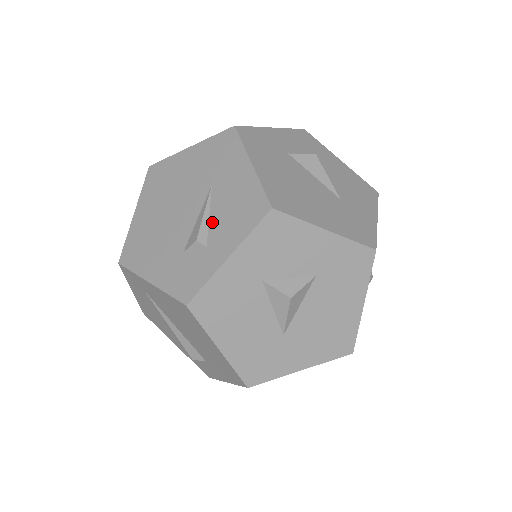
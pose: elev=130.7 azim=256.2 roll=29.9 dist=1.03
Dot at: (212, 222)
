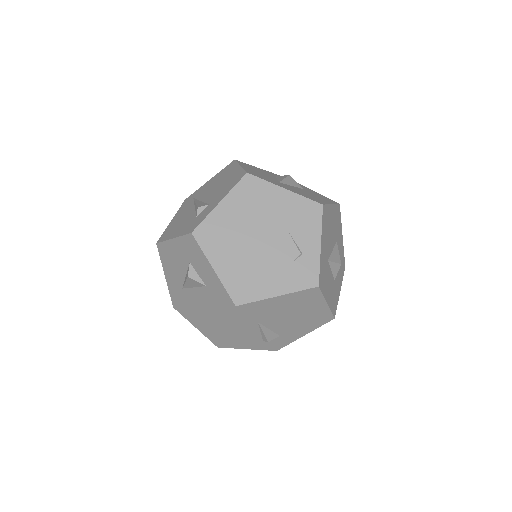
Dot at: occluded
